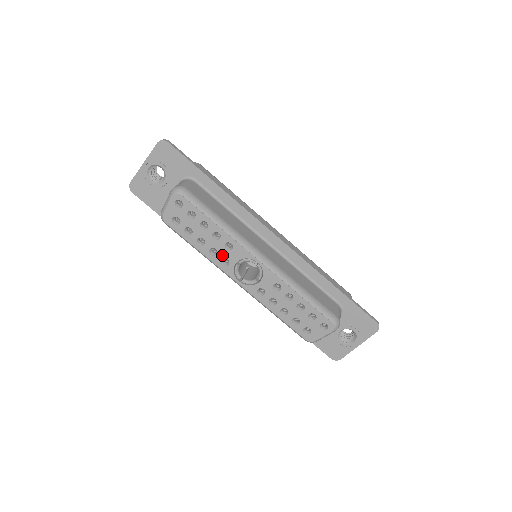
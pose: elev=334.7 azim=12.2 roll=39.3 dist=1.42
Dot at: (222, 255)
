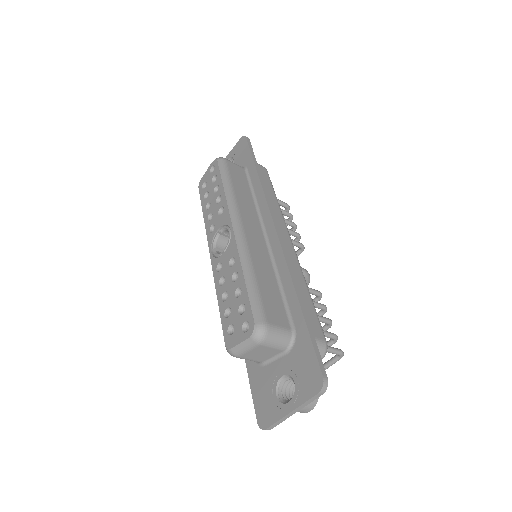
Dot at: (214, 221)
